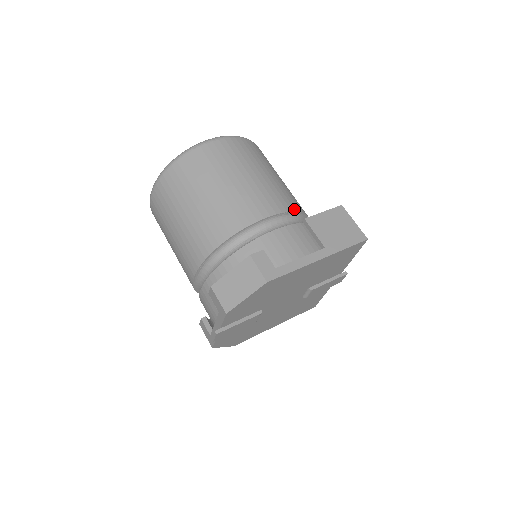
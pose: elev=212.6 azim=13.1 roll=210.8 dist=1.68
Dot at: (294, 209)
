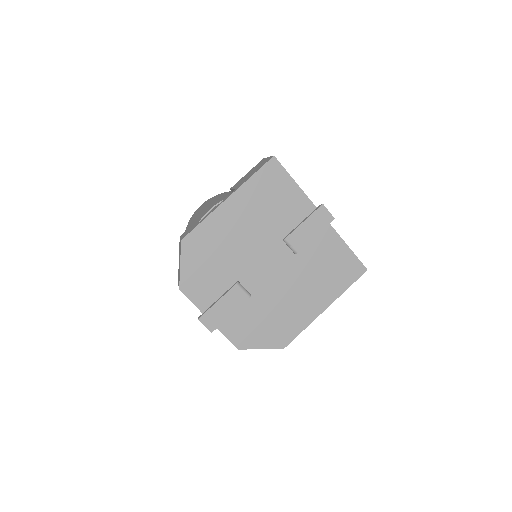
Dot at: occluded
